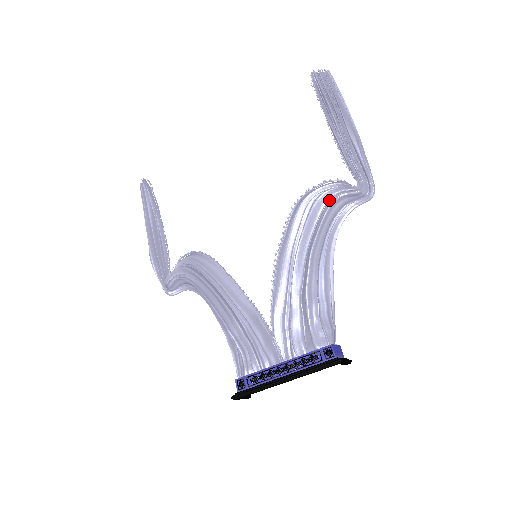
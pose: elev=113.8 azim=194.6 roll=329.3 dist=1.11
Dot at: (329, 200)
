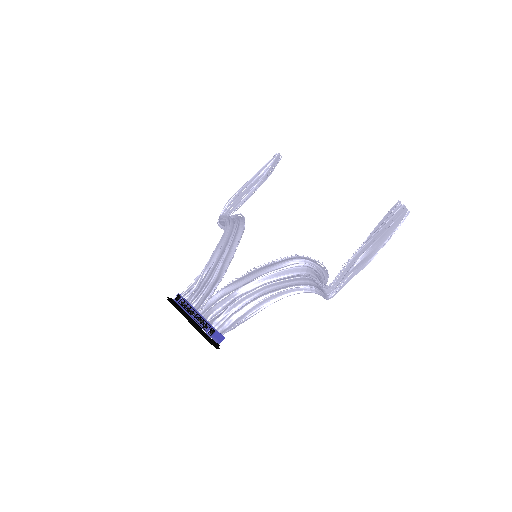
Dot at: (308, 274)
